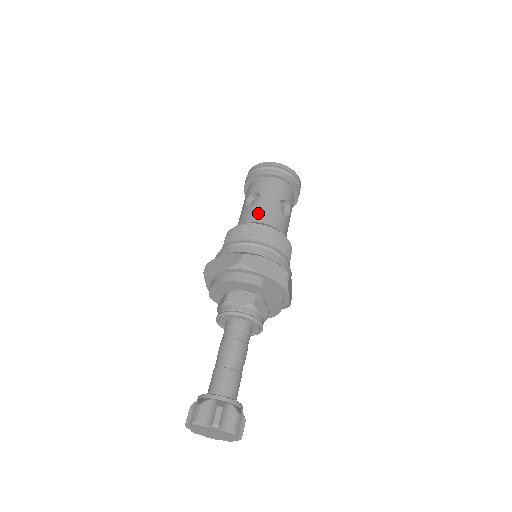
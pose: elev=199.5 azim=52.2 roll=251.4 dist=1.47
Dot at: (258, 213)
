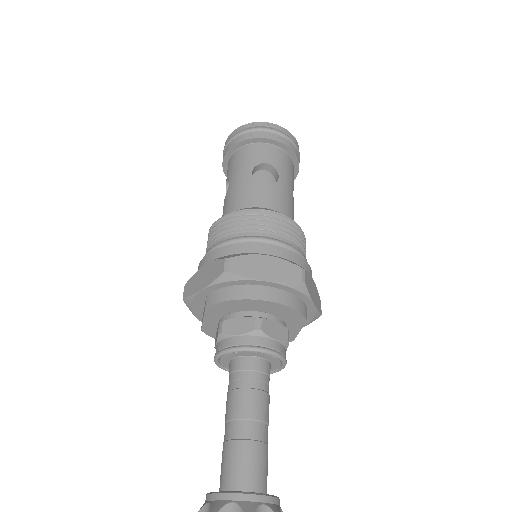
Dot at: (281, 199)
